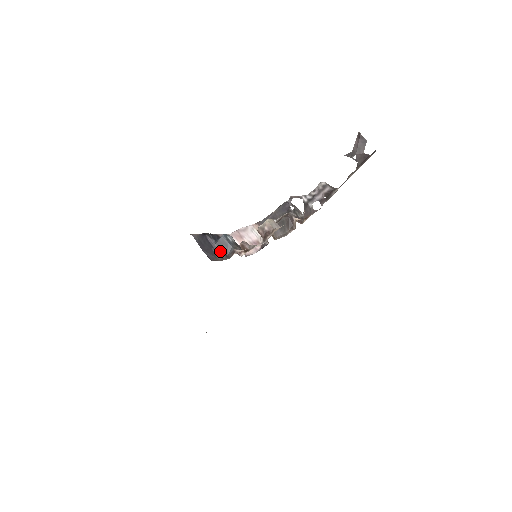
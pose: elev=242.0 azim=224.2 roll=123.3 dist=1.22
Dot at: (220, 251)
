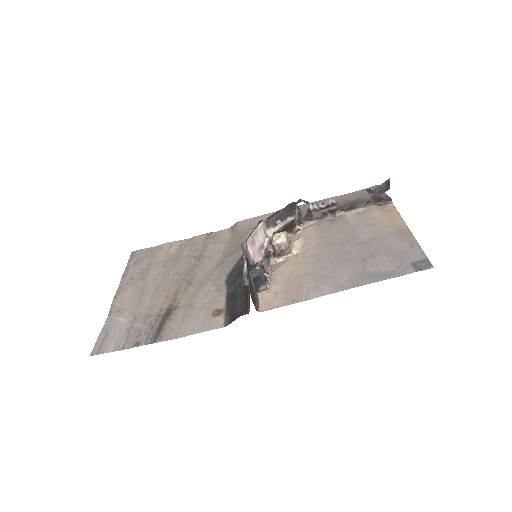
Dot at: (254, 286)
